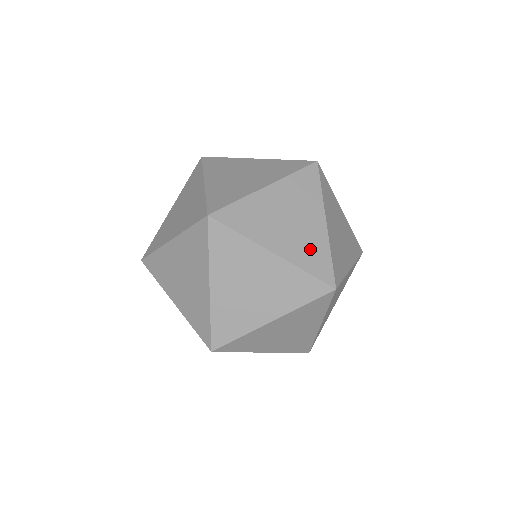
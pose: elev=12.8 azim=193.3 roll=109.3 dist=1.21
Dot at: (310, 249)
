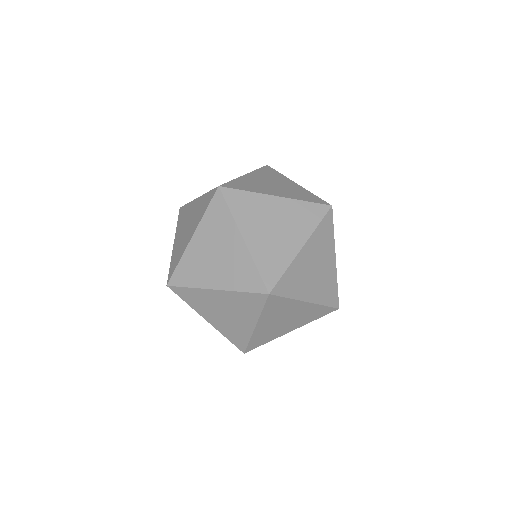
Dot at: (327, 287)
